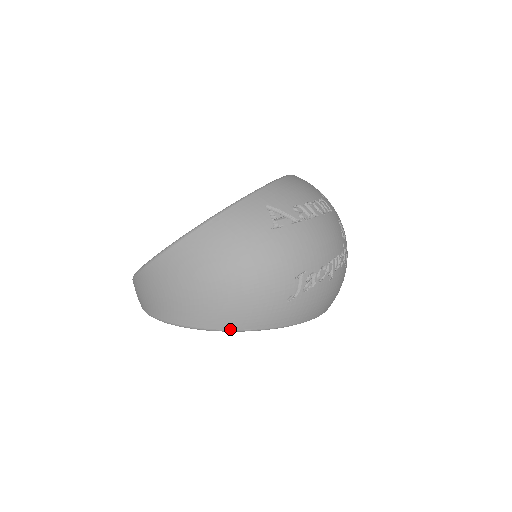
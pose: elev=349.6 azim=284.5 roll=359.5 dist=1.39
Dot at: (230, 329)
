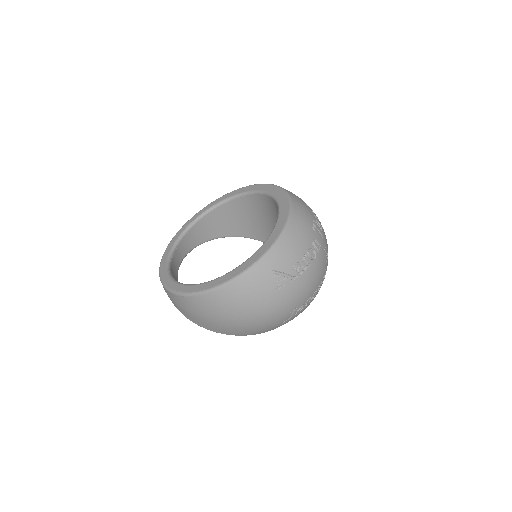
Dot at: (242, 335)
